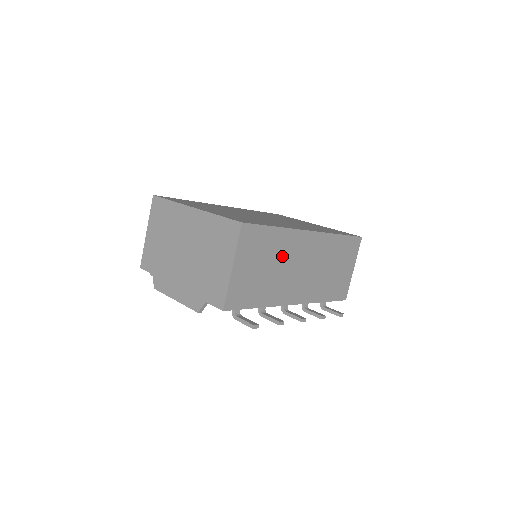
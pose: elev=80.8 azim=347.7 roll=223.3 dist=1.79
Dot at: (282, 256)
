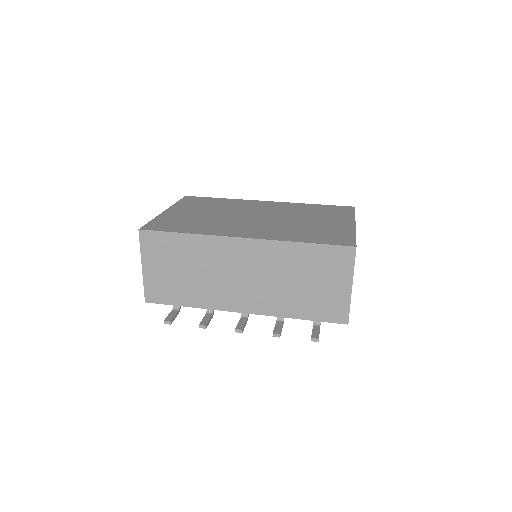
Dot at: (204, 261)
